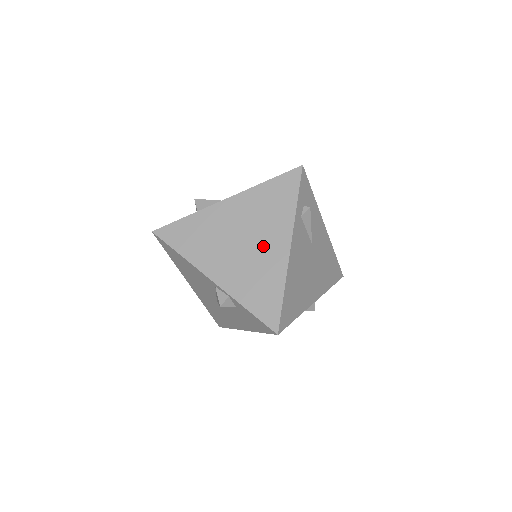
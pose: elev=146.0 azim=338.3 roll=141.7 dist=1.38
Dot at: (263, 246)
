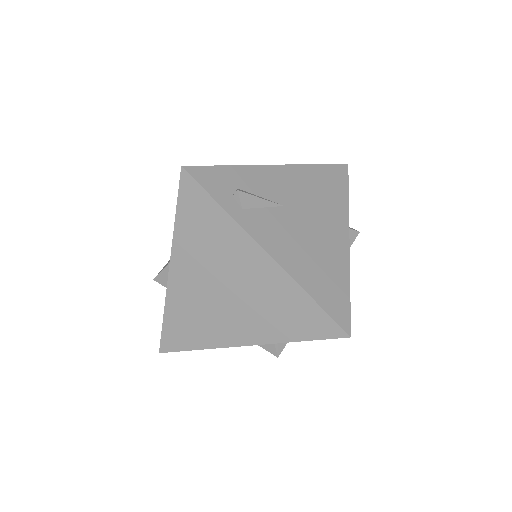
Dot at: (245, 277)
